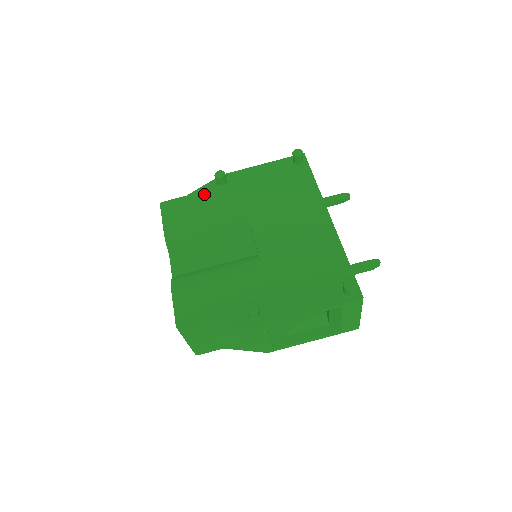
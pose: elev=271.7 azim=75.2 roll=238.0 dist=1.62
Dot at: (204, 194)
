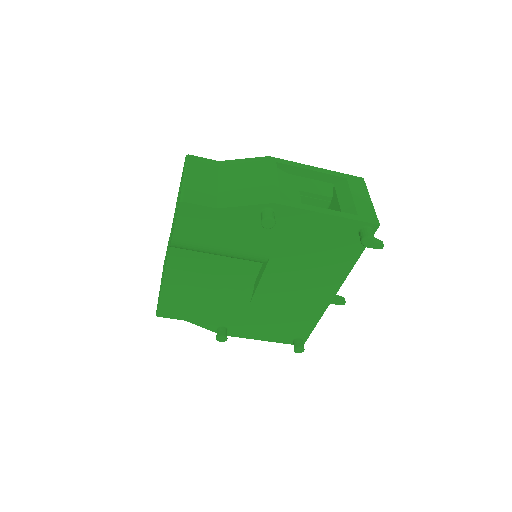
Dot at: (238, 218)
